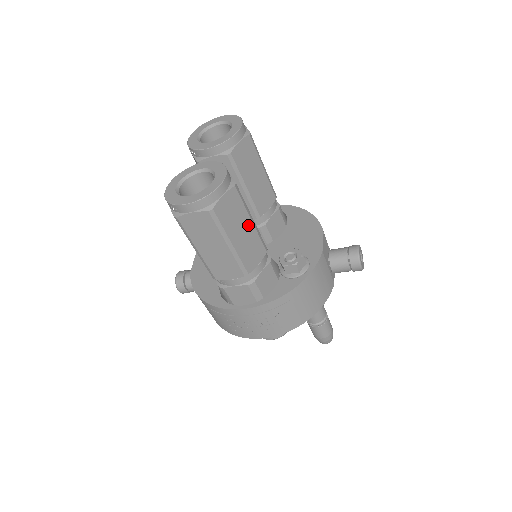
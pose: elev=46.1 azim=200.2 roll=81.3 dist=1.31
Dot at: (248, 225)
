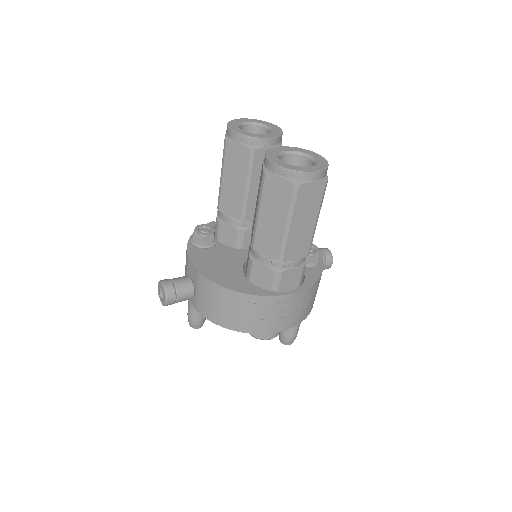
Dot at: occluded
